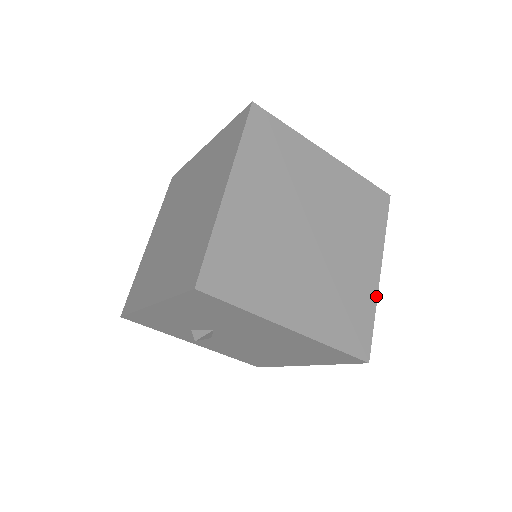
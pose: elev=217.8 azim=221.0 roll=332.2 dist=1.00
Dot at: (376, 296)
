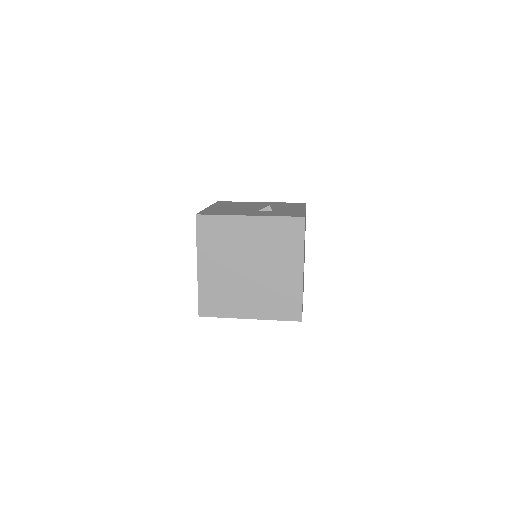
Dot at: (302, 286)
